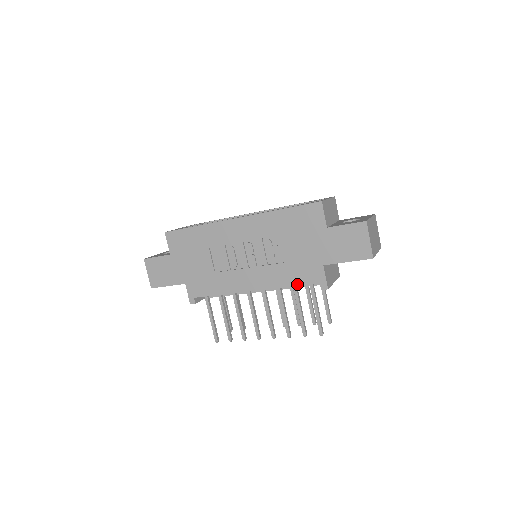
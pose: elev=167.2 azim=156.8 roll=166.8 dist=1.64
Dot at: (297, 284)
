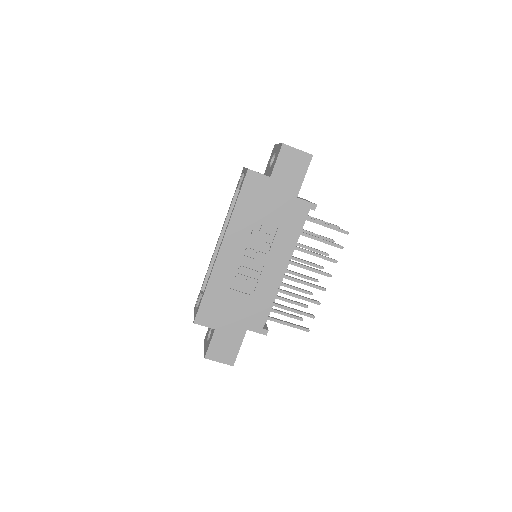
Dot at: (300, 228)
